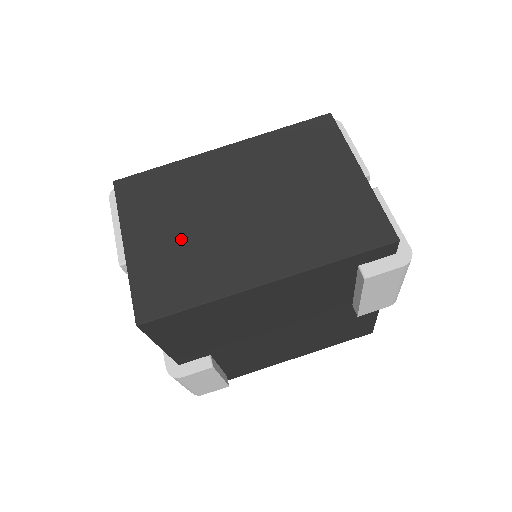
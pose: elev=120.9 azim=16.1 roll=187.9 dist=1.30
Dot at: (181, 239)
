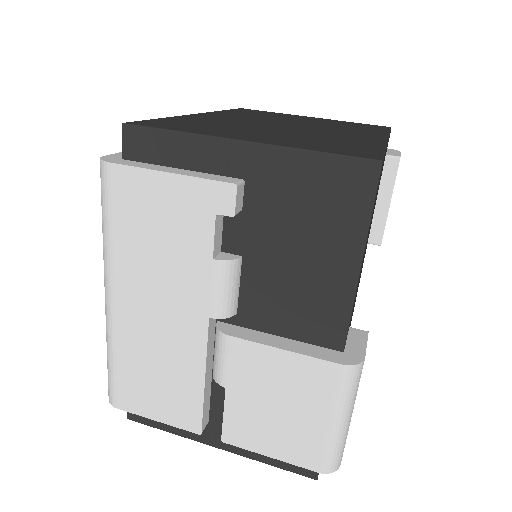
Dot at: (284, 134)
